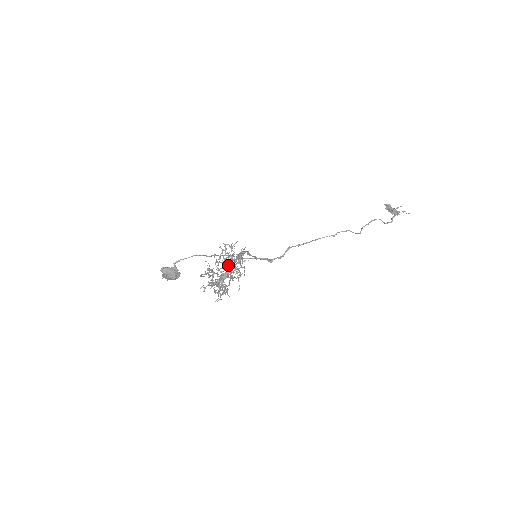
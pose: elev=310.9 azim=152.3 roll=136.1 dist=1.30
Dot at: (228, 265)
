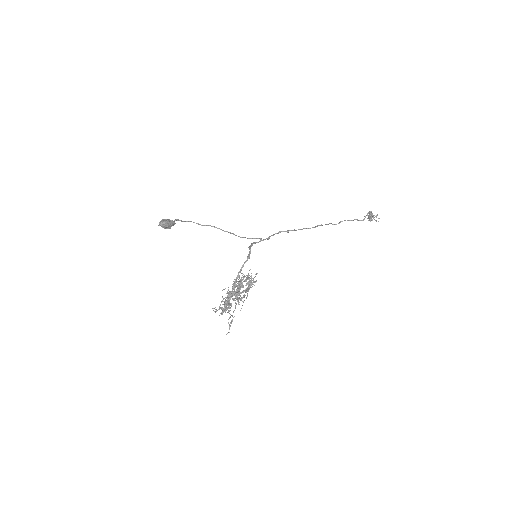
Dot at: (239, 289)
